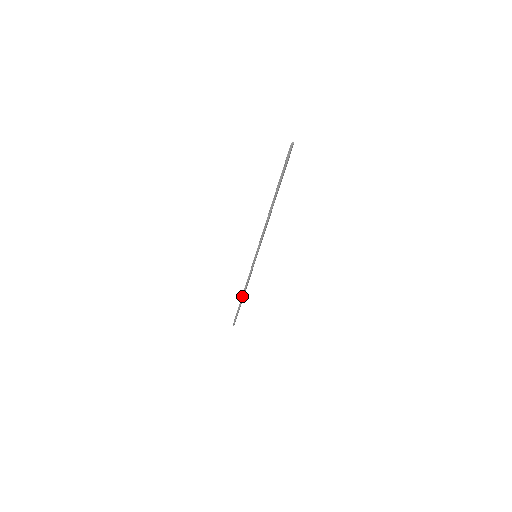
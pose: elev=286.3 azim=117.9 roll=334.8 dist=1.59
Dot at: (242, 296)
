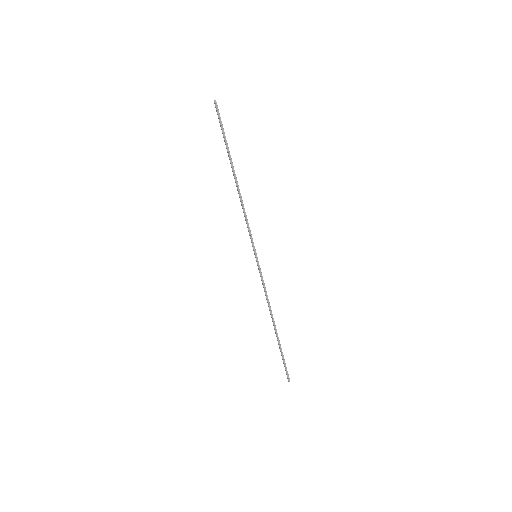
Dot at: (273, 325)
